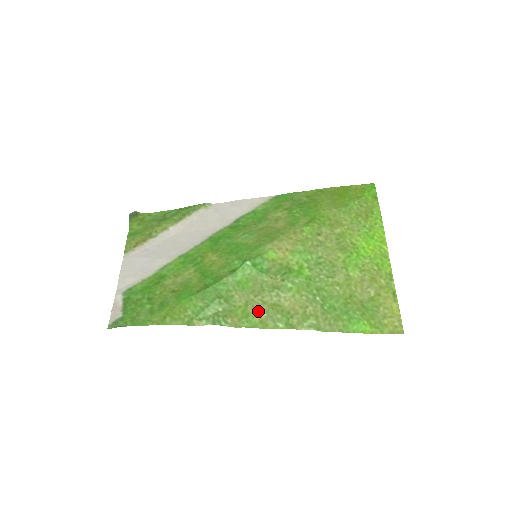
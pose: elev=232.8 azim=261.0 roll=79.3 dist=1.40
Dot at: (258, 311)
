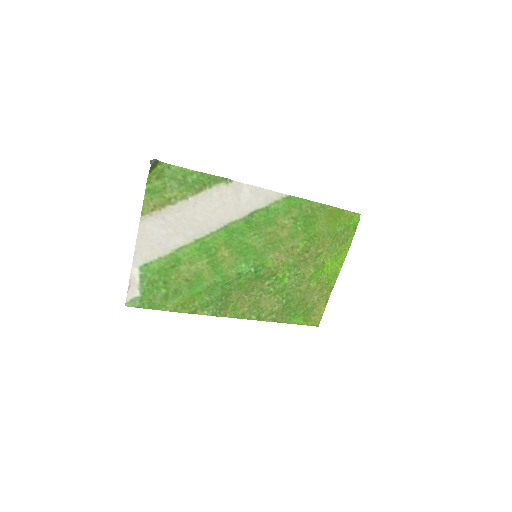
Dot at: (243, 306)
